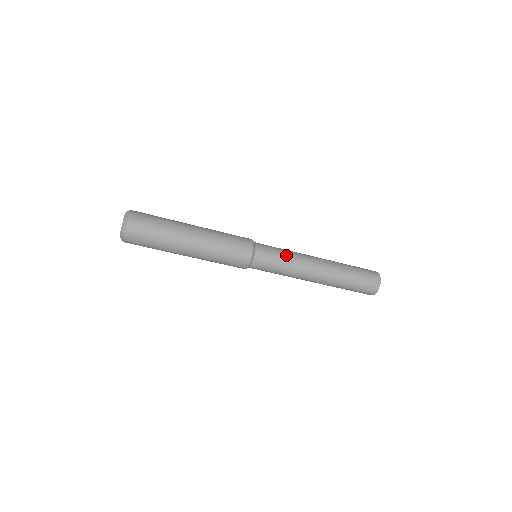
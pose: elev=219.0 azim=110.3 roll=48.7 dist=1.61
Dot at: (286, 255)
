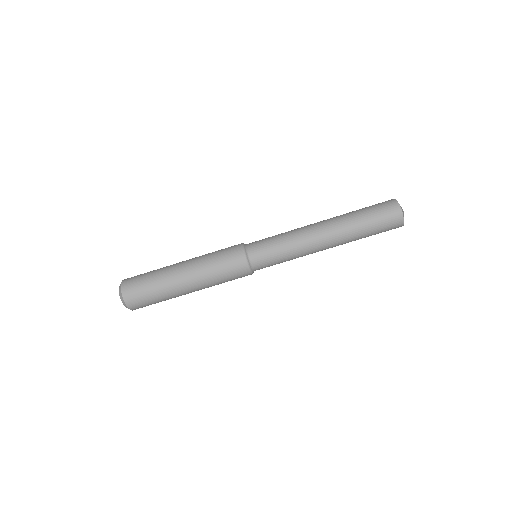
Dot at: (280, 236)
